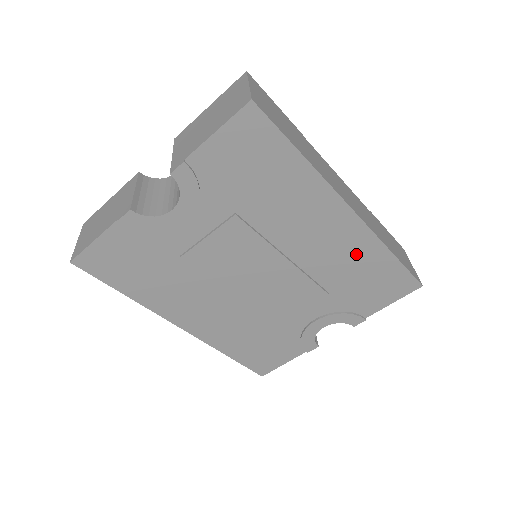
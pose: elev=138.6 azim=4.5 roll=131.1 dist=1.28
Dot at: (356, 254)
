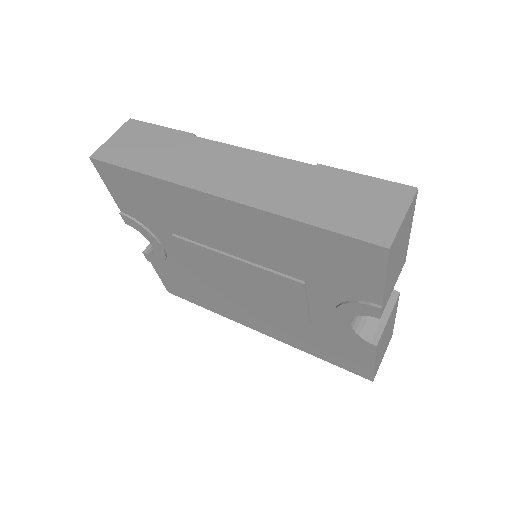
Dot at: (273, 235)
